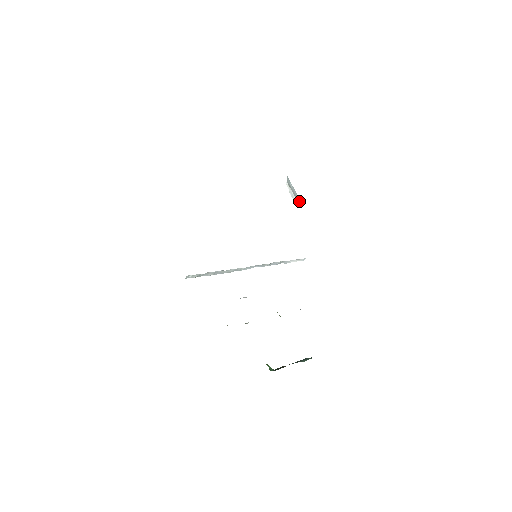
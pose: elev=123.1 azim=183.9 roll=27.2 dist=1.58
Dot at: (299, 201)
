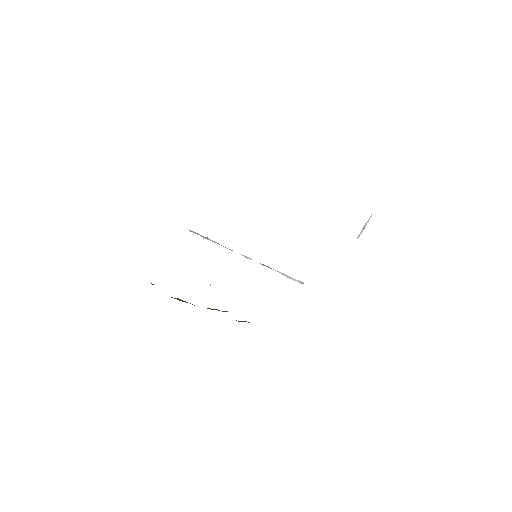
Dot at: occluded
